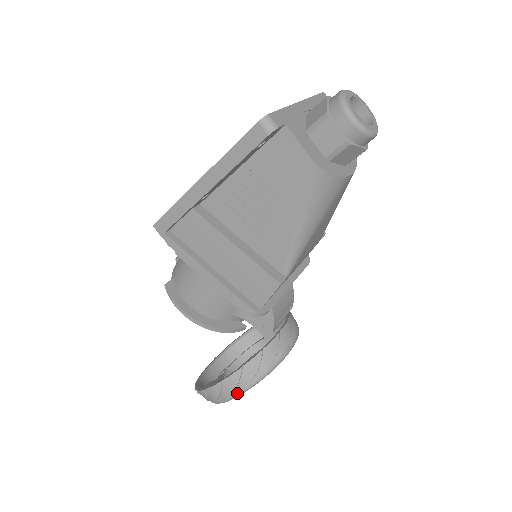
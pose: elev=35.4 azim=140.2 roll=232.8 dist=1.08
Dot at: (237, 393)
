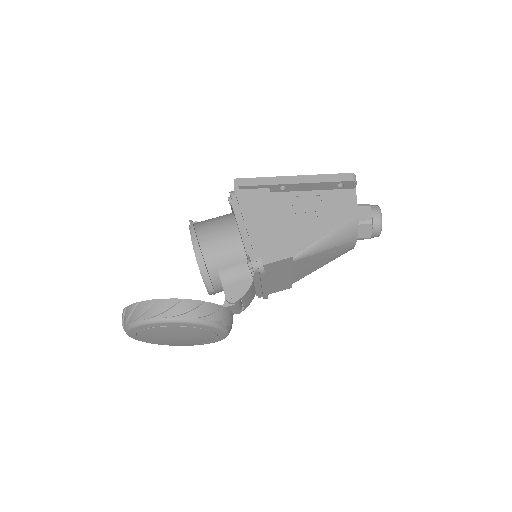
Dot at: (183, 317)
